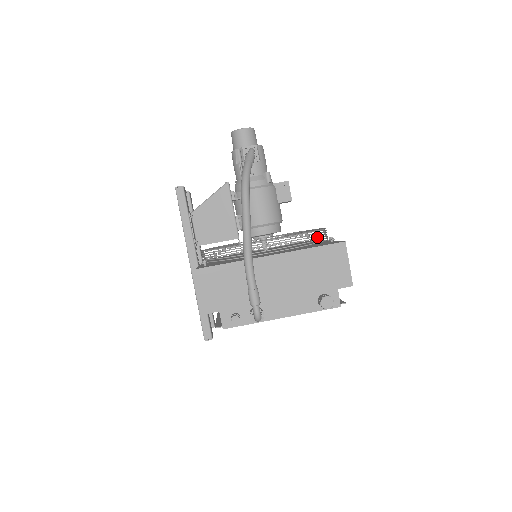
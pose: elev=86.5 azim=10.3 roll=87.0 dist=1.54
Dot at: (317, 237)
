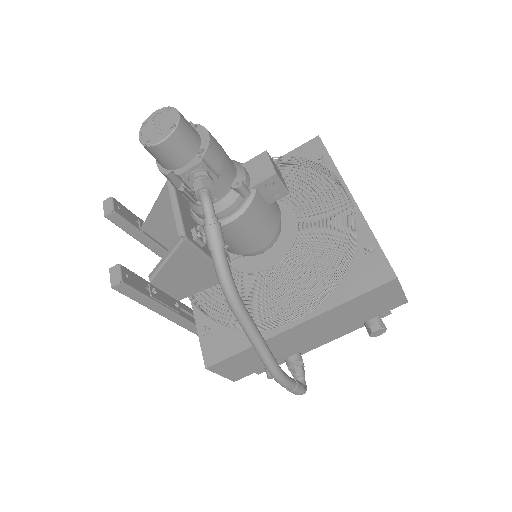
Dot at: occluded
